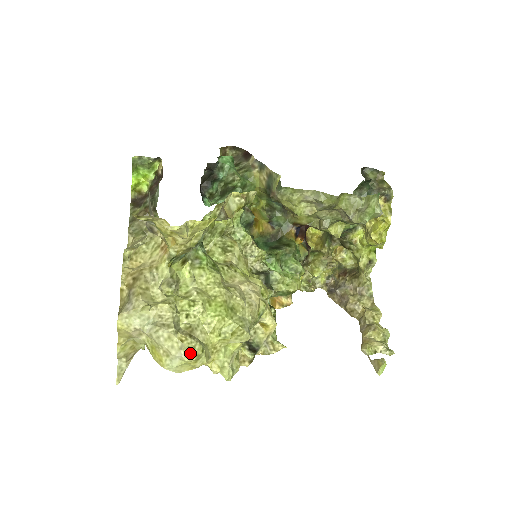
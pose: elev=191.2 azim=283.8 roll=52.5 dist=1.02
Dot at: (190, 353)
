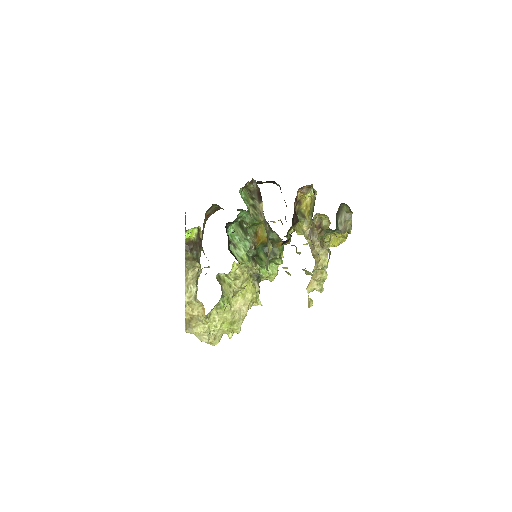
Dot at: (214, 345)
